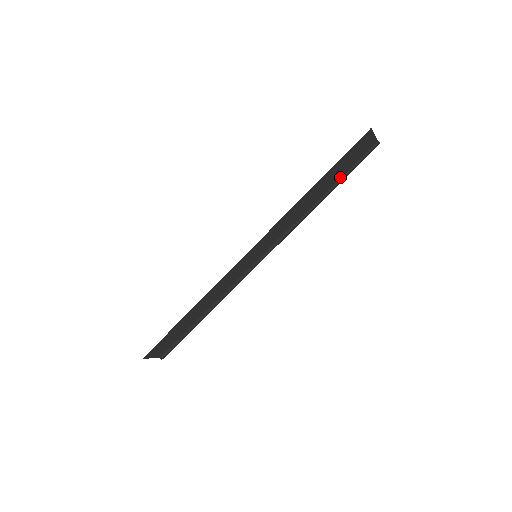
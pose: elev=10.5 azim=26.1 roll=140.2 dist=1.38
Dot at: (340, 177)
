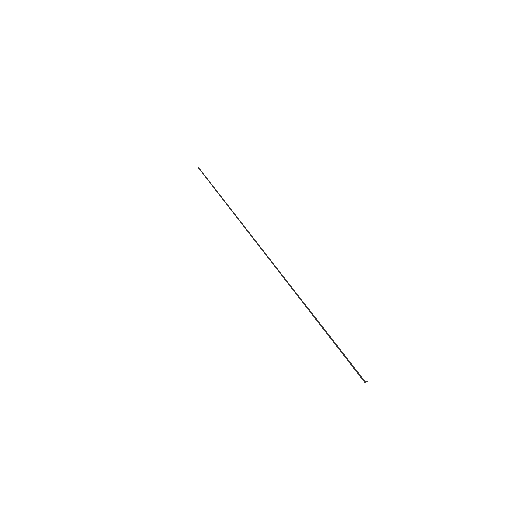
Dot at: occluded
